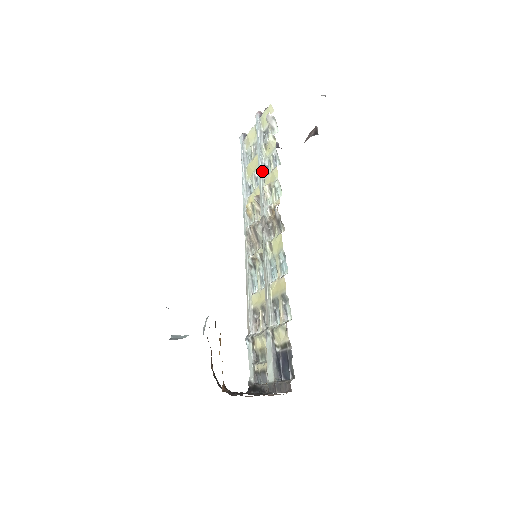
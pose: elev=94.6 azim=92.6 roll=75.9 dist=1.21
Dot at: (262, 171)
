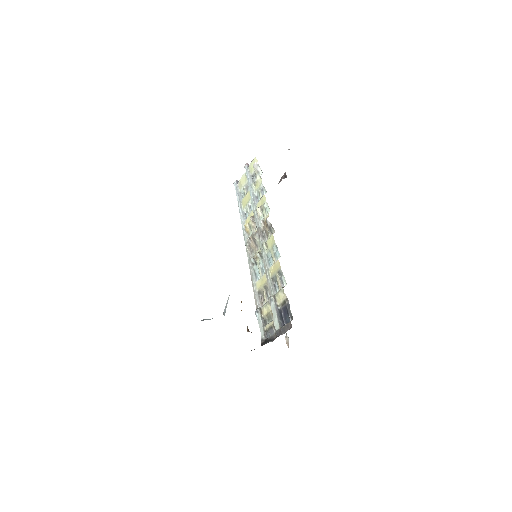
Dot at: (254, 200)
